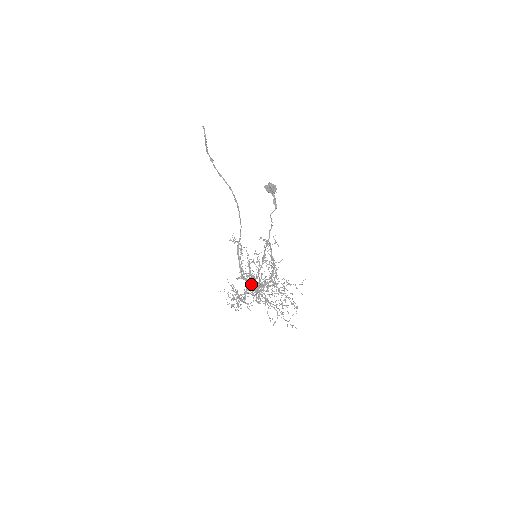
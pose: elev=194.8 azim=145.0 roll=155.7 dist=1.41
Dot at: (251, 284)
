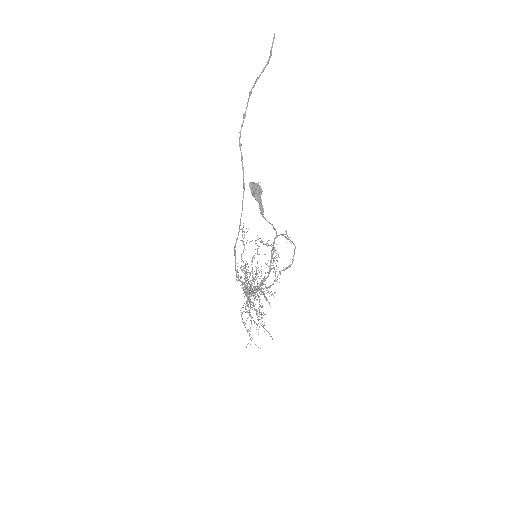
Dot at: (245, 286)
